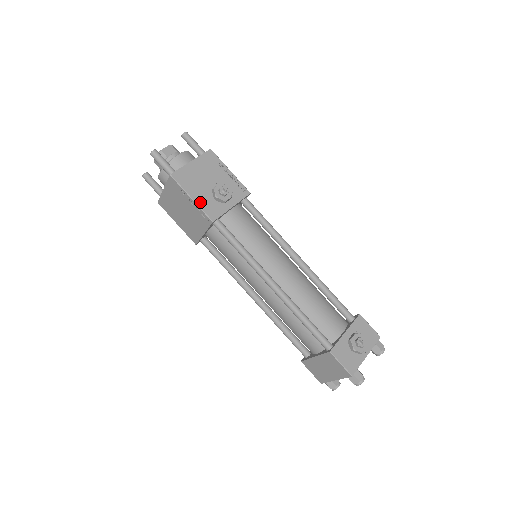
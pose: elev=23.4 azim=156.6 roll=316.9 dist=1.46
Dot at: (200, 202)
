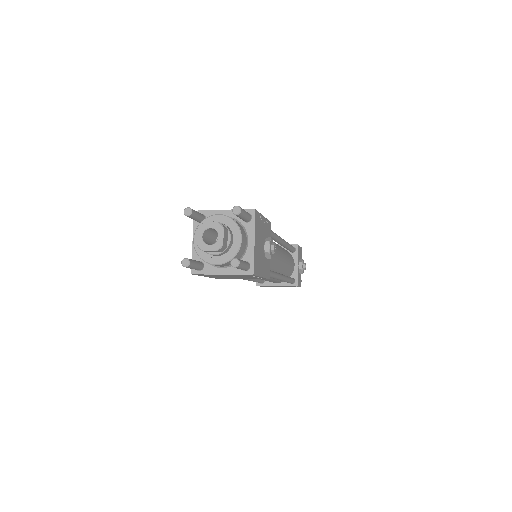
Dot at: (264, 273)
